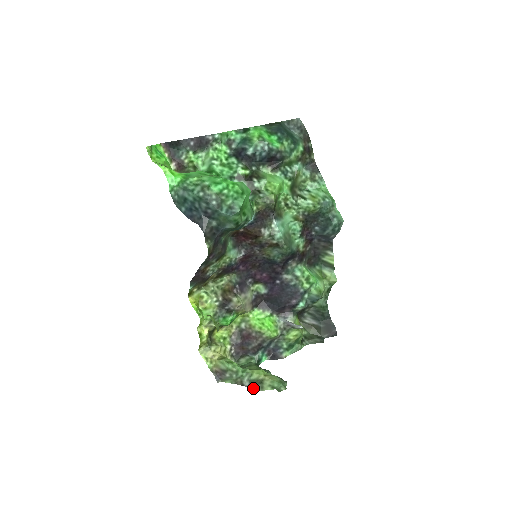
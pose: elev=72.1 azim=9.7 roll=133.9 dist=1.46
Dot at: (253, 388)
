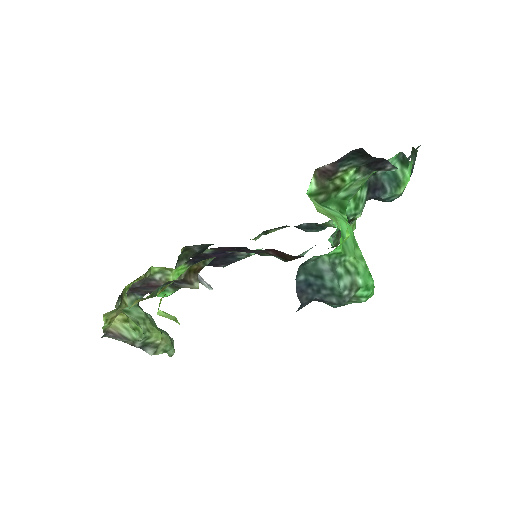
Dot at: (145, 351)
